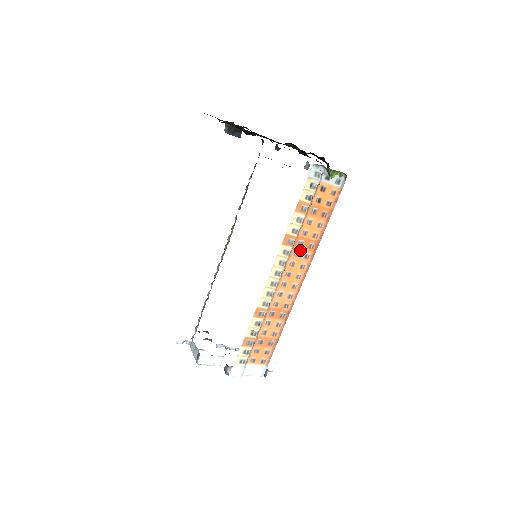
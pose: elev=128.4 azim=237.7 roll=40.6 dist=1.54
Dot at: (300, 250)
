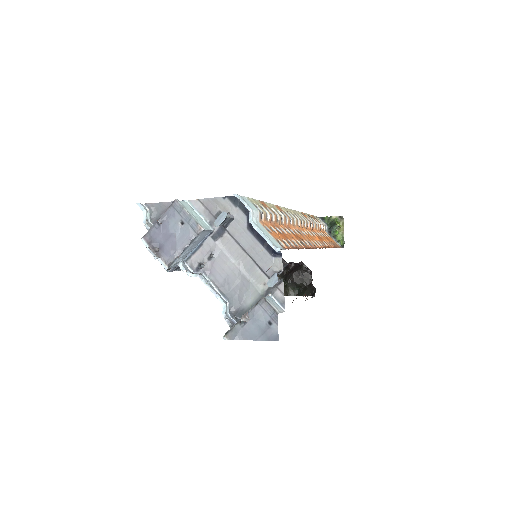
Dot at: (315, 235)
